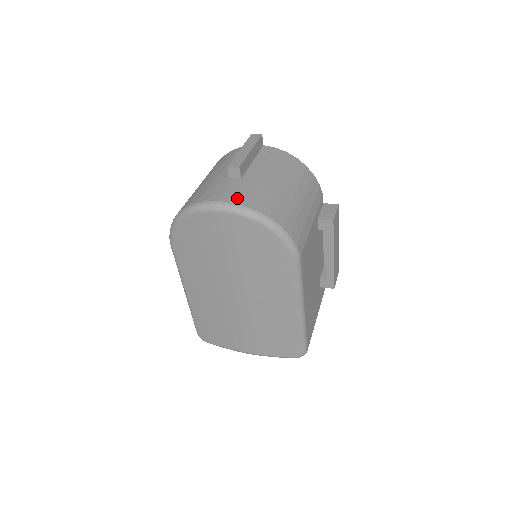
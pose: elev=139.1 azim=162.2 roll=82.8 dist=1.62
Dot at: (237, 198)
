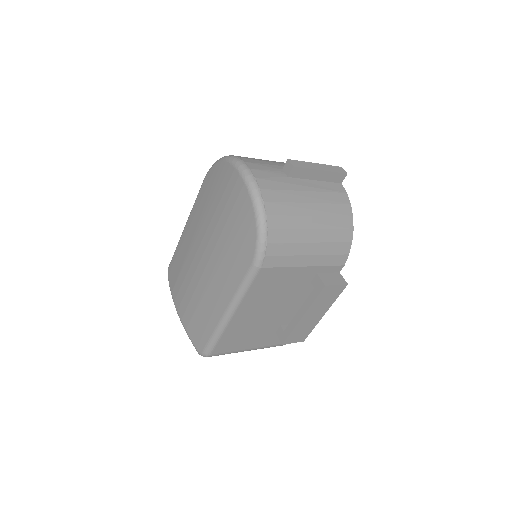
Dot at: (262, 179)
